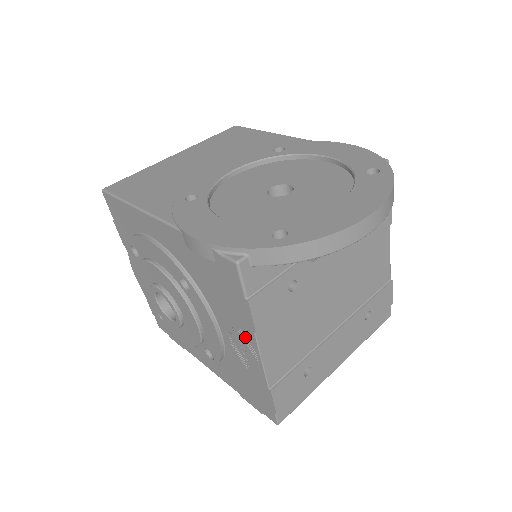
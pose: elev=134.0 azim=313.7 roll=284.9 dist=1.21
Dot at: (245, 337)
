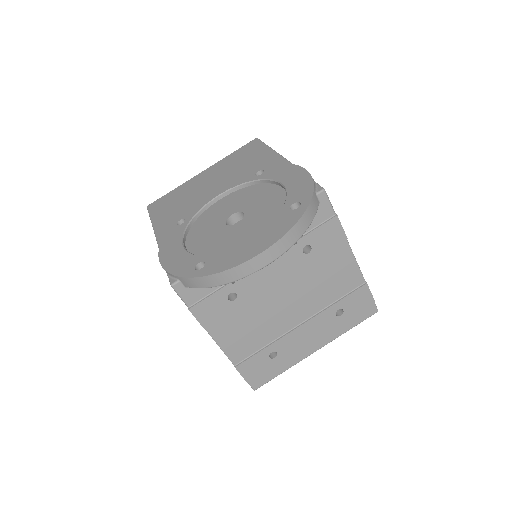
Dot at: occluded
